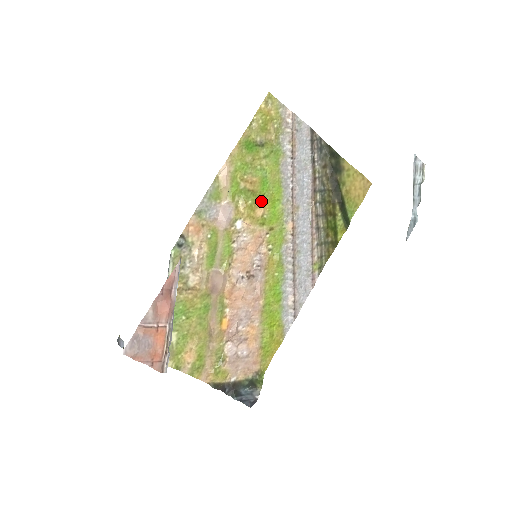
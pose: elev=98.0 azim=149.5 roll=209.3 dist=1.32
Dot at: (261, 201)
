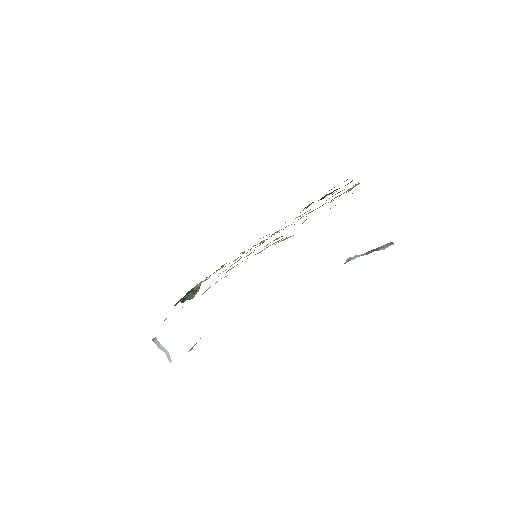
Dot at: occluded
